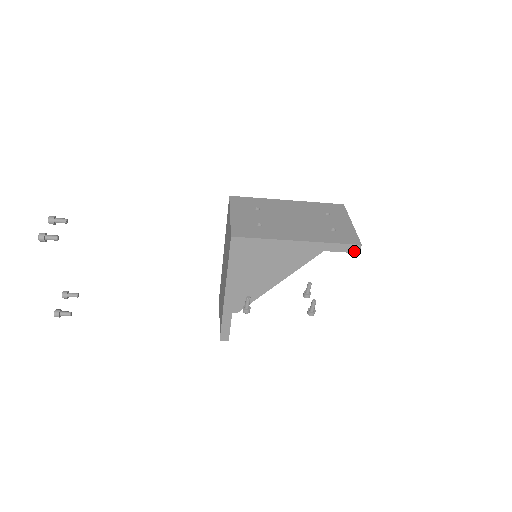
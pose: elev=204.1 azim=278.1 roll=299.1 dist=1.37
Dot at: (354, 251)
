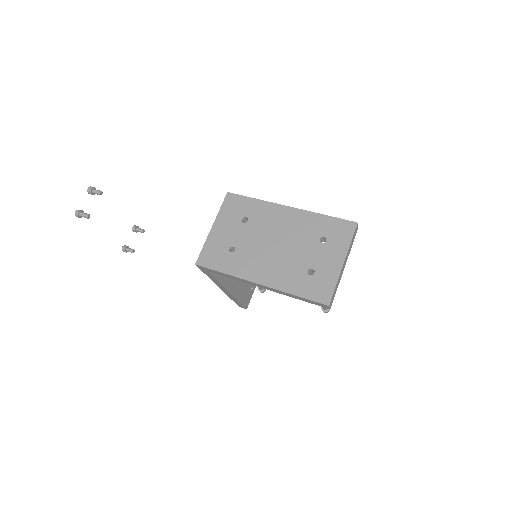
Dot at: (323, 306)
